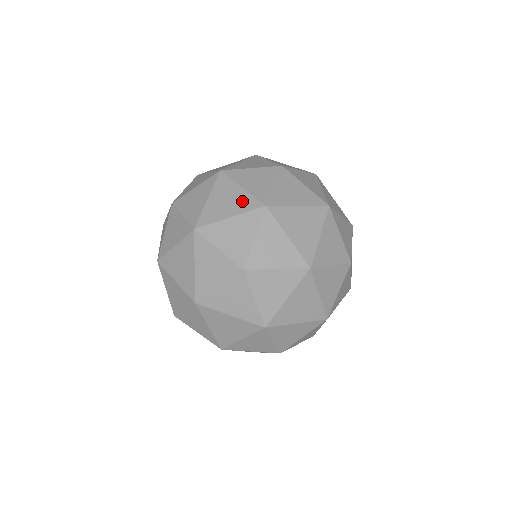
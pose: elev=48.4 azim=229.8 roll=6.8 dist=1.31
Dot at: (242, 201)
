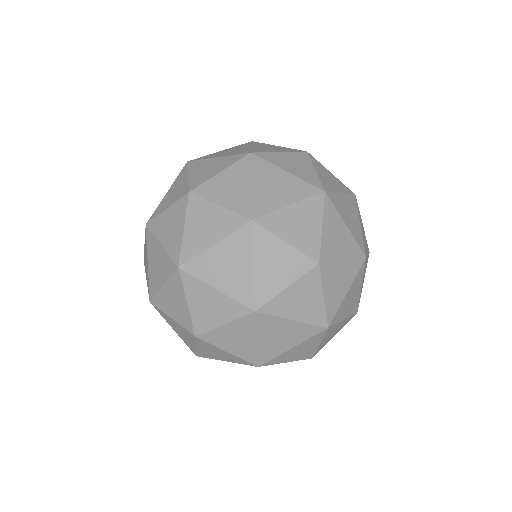
Dot at: occluded
